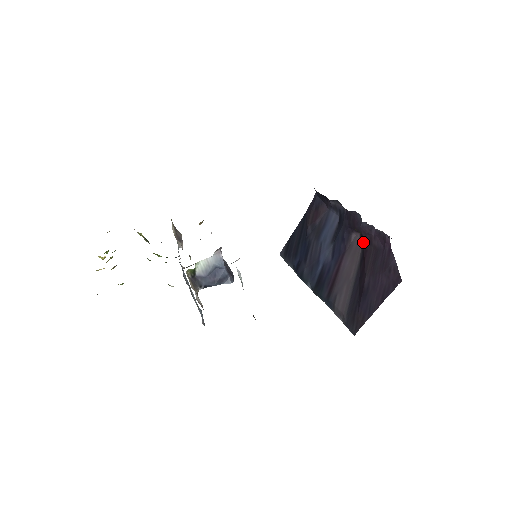
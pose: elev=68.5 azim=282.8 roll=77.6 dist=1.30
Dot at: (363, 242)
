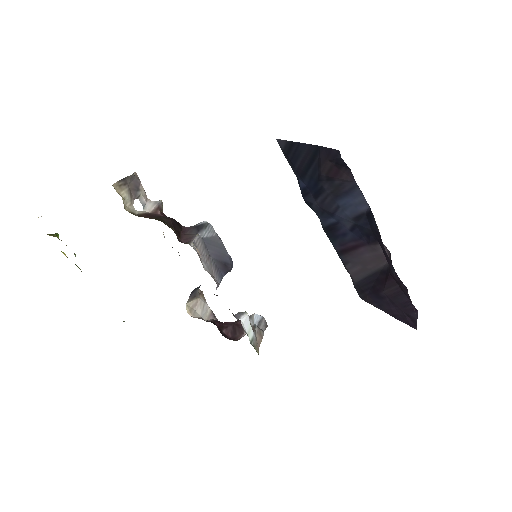
Dot at: (390, 270)
